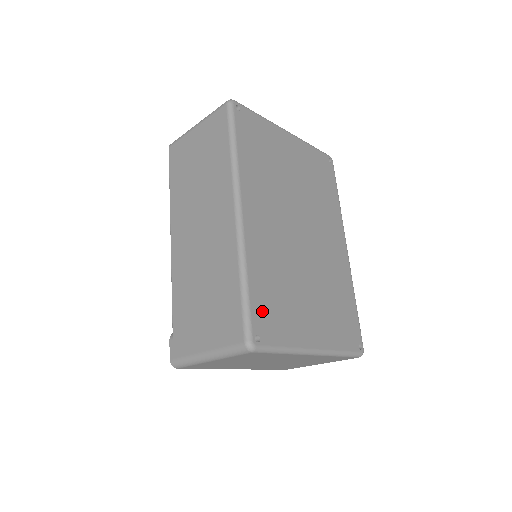
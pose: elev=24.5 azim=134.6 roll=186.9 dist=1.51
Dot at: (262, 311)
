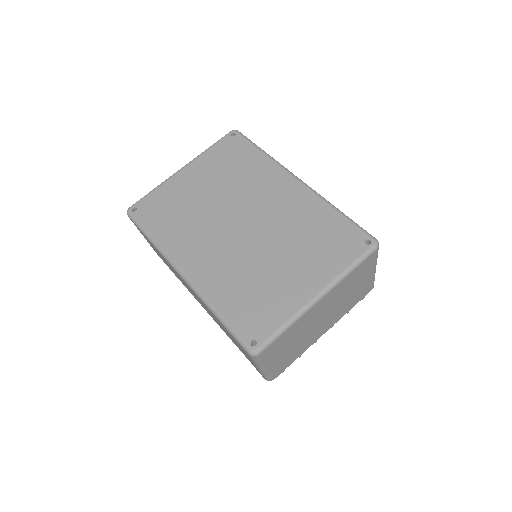
Dot at: (245, 321)
